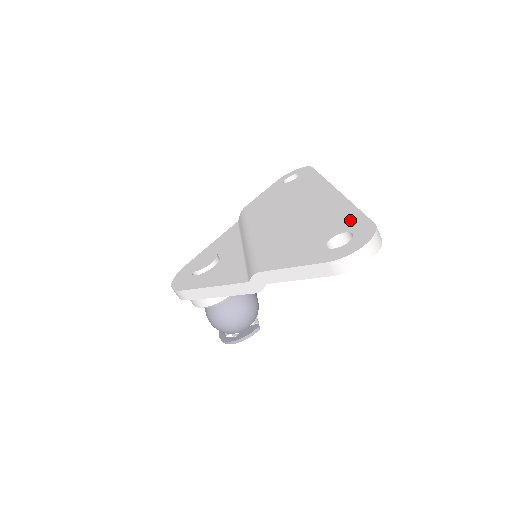
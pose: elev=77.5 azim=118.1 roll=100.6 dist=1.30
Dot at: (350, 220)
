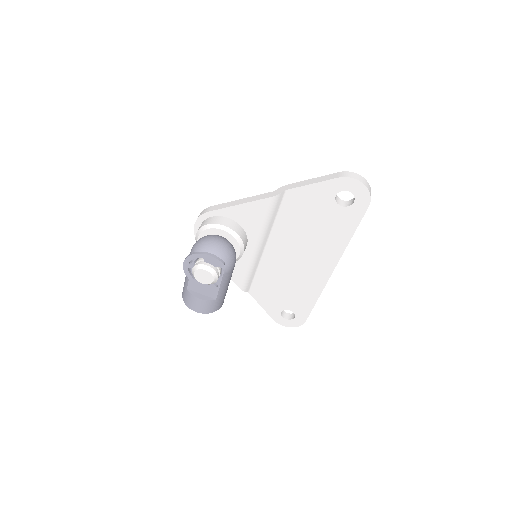
Dot at: occluded
